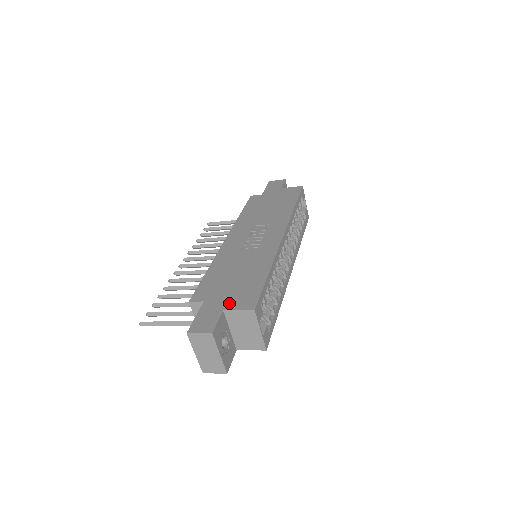
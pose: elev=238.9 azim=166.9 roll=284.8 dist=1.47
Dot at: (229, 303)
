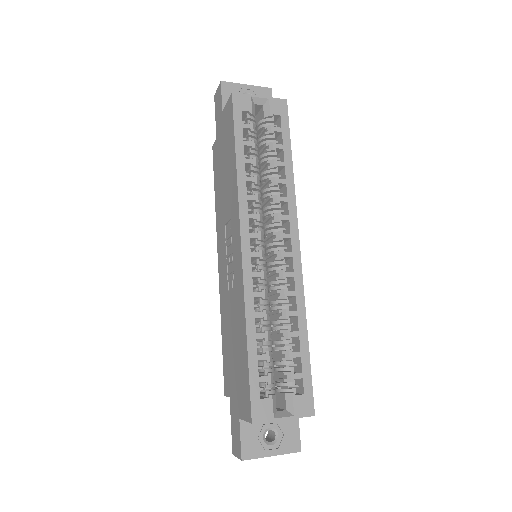
Dot at: (239, 405)
